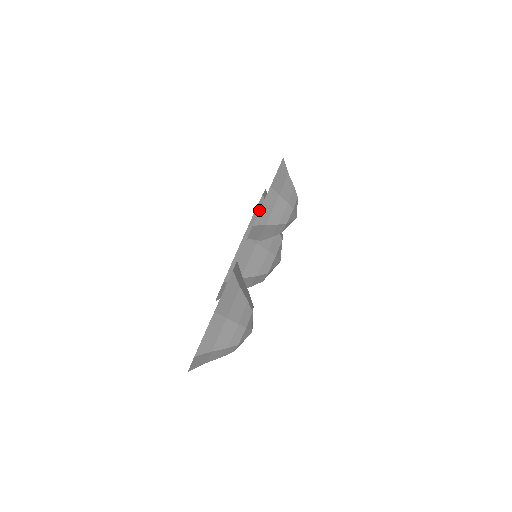
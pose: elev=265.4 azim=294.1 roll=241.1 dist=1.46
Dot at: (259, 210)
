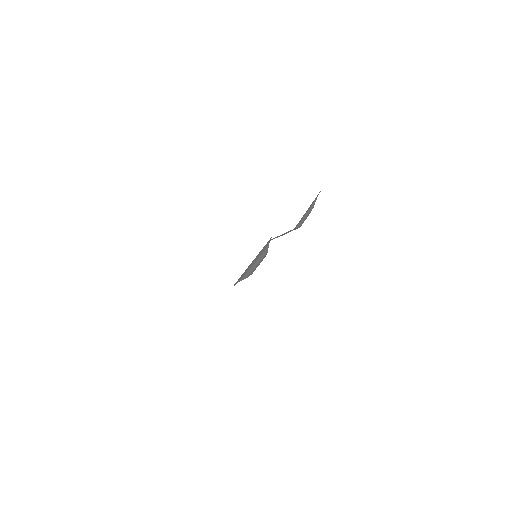
Dot at: occluded
